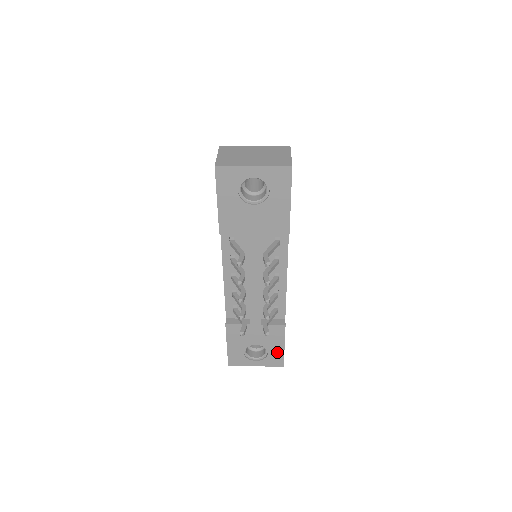
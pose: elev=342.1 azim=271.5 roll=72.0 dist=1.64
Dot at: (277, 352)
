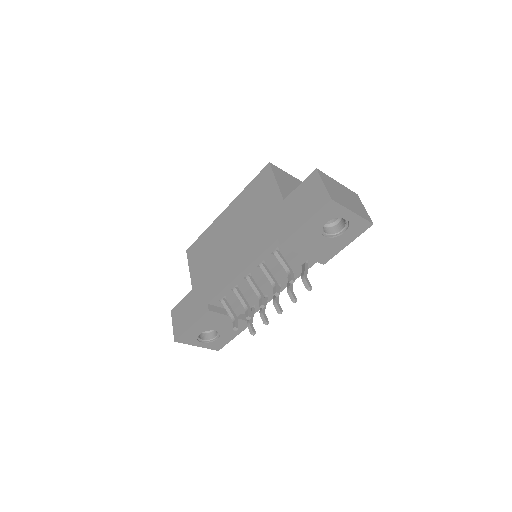
Dot at: (225, 340)
